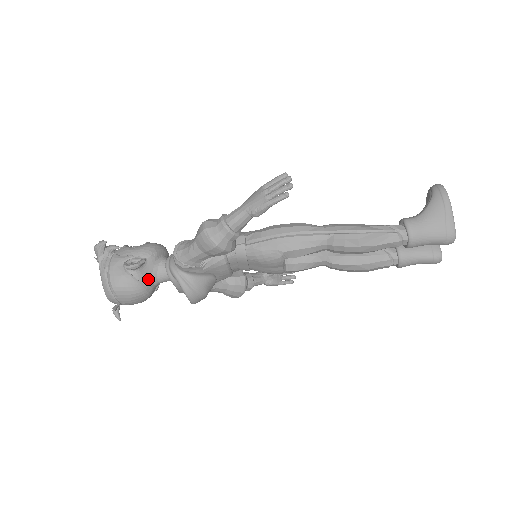
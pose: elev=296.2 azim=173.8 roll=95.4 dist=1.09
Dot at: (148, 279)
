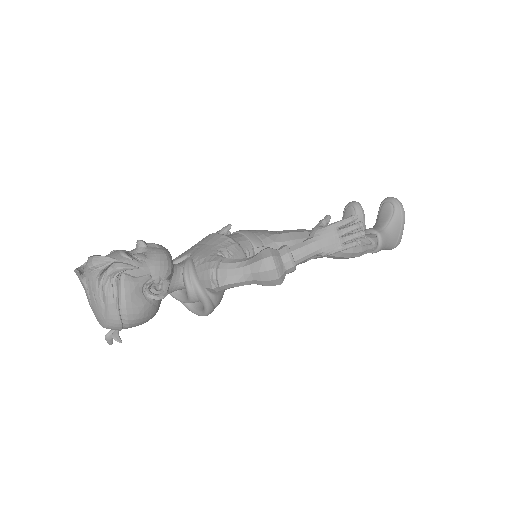
Dot at: occluded
